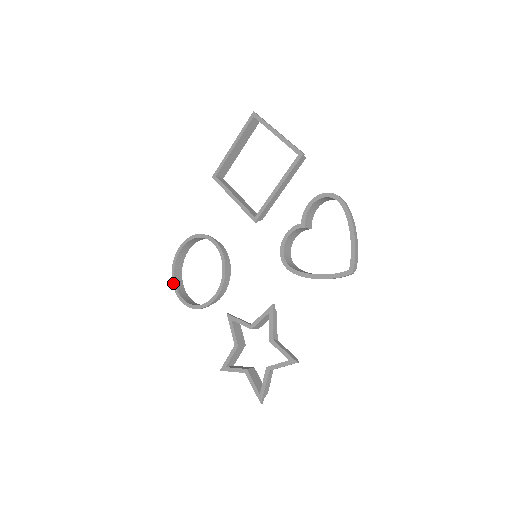
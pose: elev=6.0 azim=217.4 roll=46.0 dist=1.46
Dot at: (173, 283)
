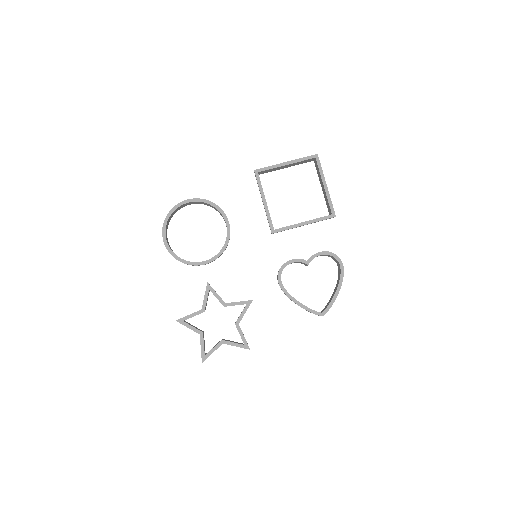
Dot at: (164, 224)
